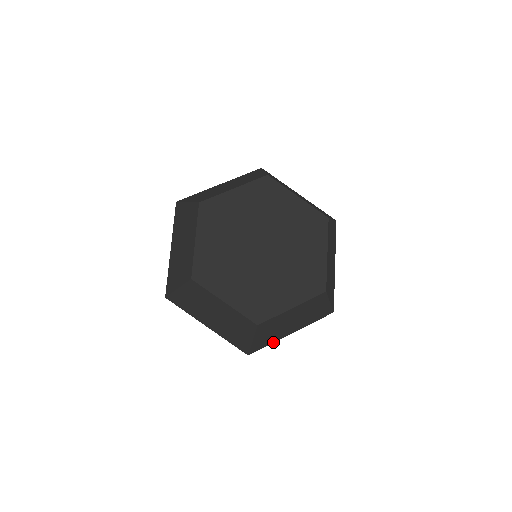
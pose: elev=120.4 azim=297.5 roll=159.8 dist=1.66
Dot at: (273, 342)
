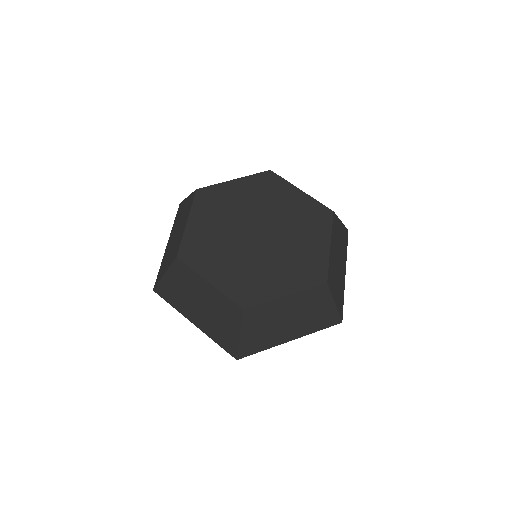
Dot at: (267, 348)
